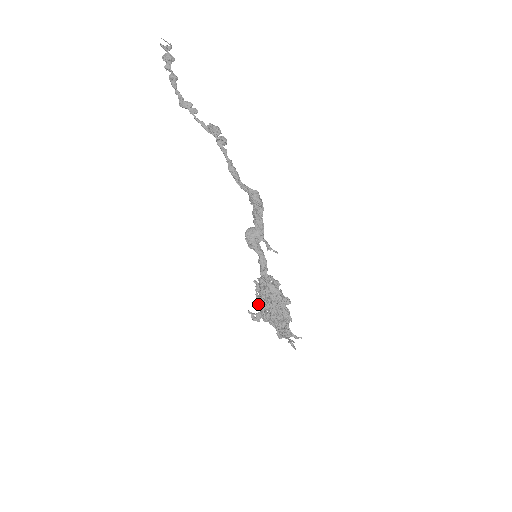
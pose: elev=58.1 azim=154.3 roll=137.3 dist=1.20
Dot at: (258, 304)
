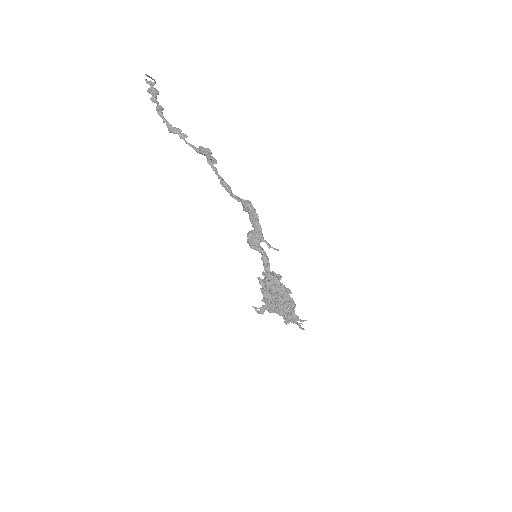
Dot at: (264, 297)
